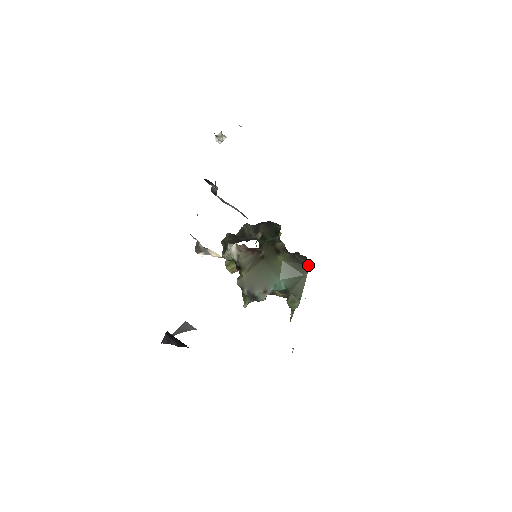
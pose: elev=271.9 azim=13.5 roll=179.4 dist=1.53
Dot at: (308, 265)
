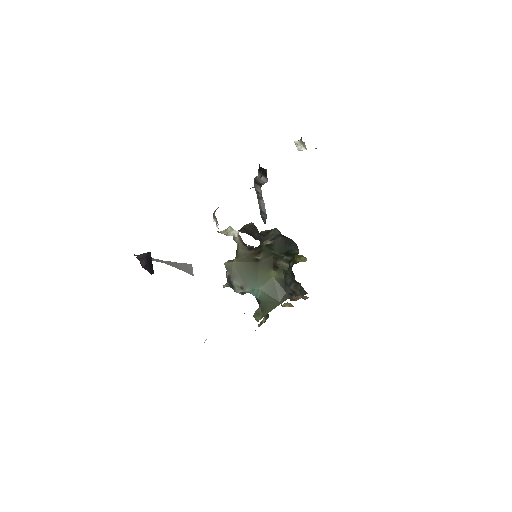
Dot at: (289, 297)
